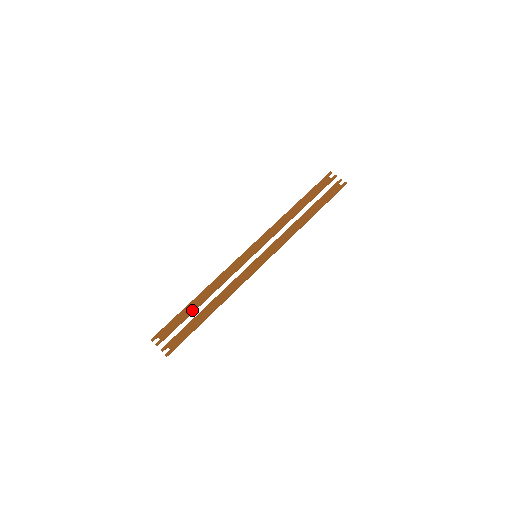
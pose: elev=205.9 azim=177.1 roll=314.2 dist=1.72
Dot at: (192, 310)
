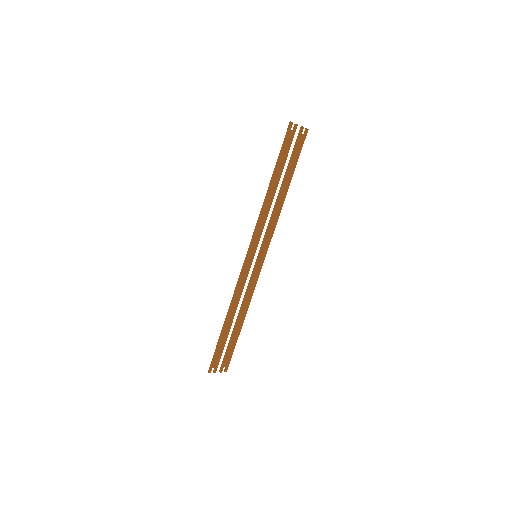
Dot at: (228, 333)
